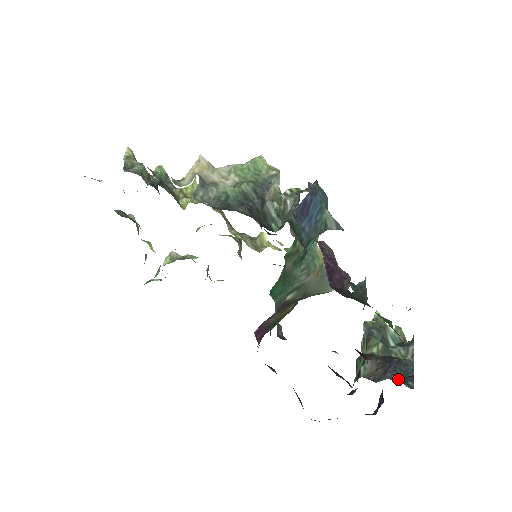
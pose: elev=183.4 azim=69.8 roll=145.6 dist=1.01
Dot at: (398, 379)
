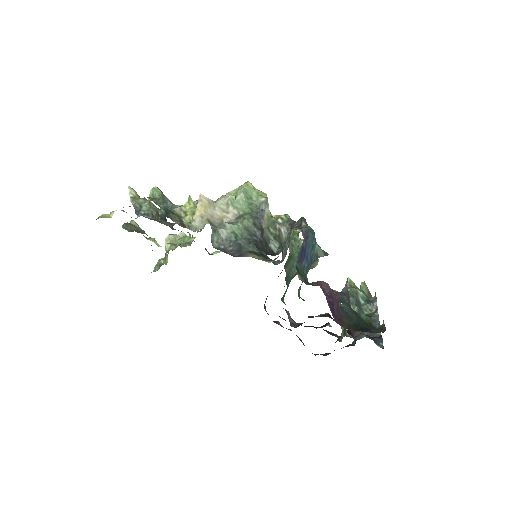
Dot at: (371, 336)
